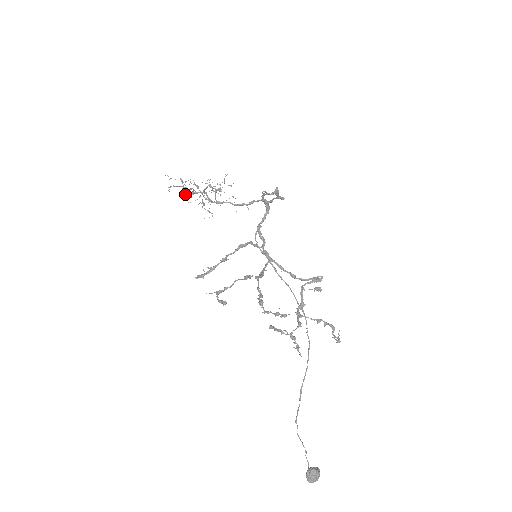
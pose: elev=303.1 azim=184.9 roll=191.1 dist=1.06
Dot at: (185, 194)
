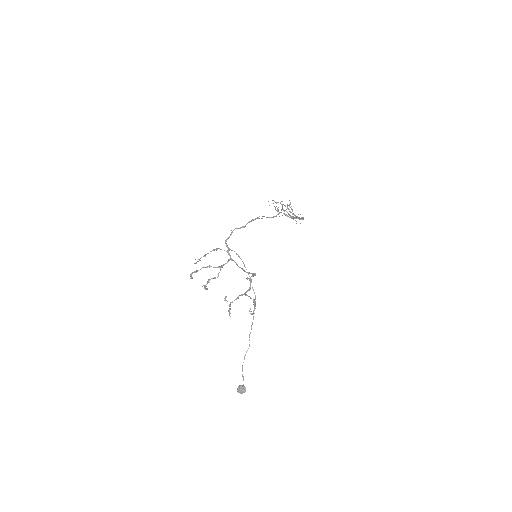
Dot at: (277, 211)
